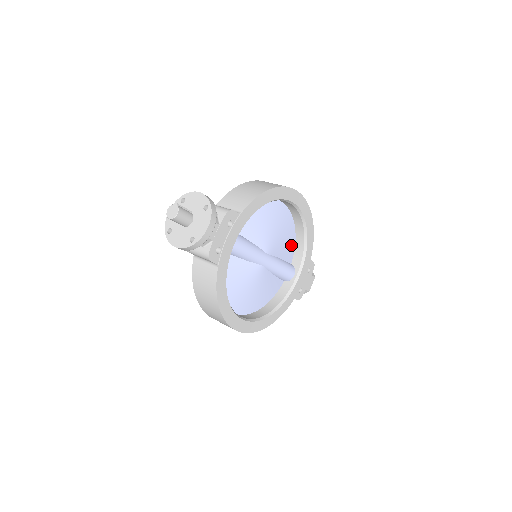
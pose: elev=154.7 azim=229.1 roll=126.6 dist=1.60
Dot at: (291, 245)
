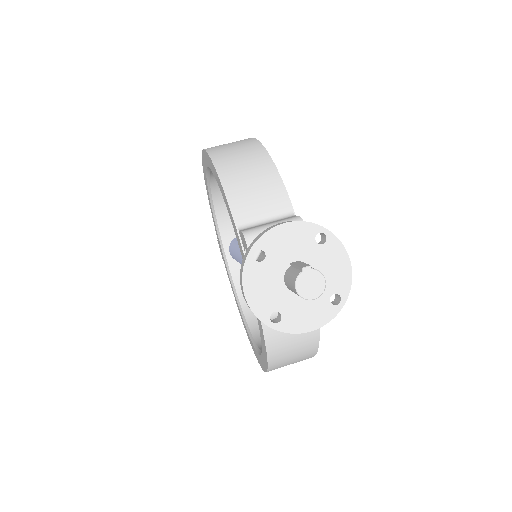
Dot at: occluded
